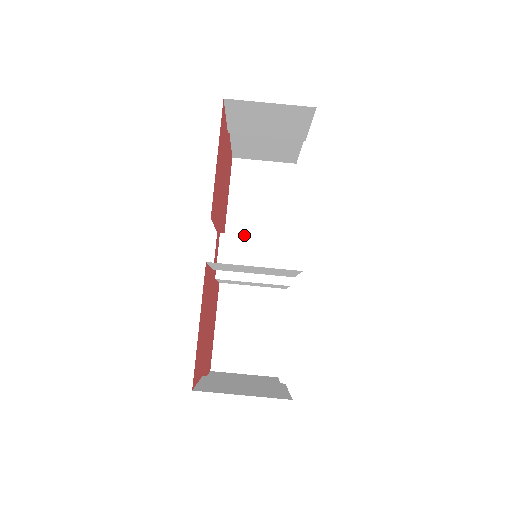
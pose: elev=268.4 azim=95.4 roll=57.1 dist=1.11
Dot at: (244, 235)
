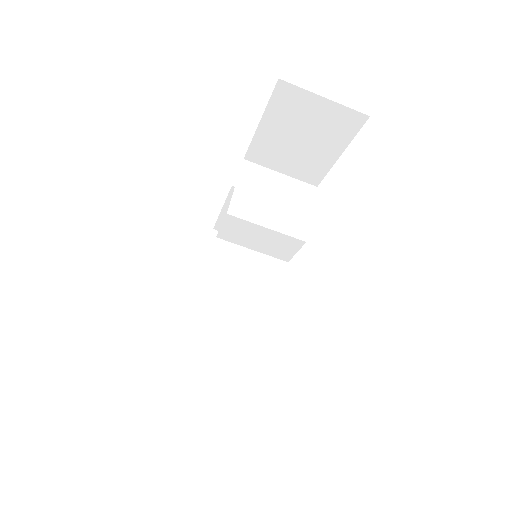
Dot at: (253, 223)
